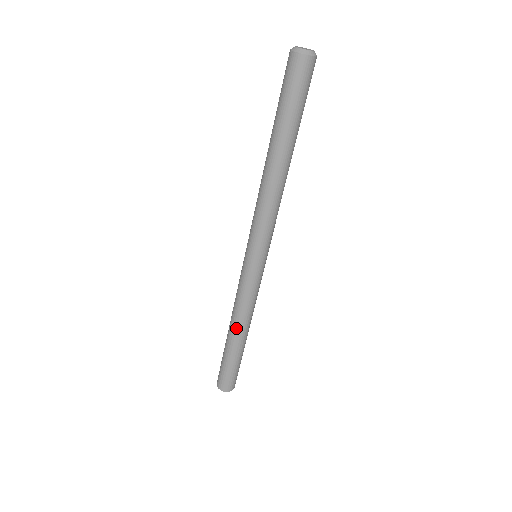
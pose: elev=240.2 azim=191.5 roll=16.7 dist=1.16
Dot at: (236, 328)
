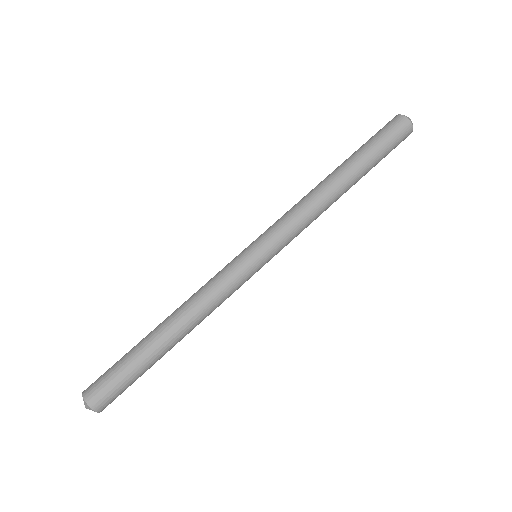
Dot at: (180, 323)
